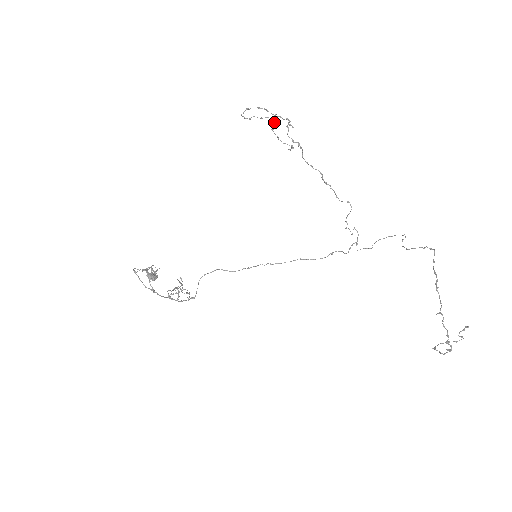
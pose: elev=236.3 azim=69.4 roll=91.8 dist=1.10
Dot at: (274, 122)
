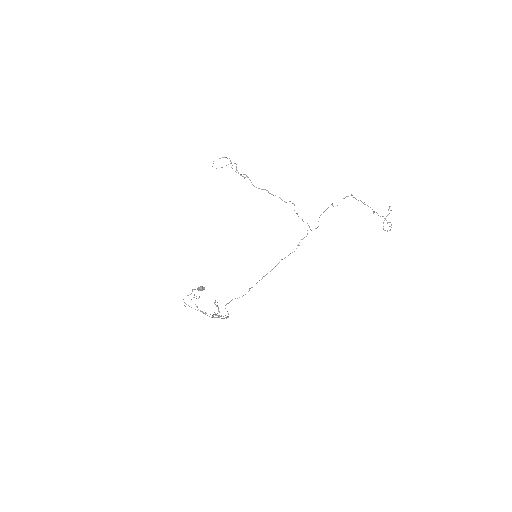
Dot at: (231, 162)
